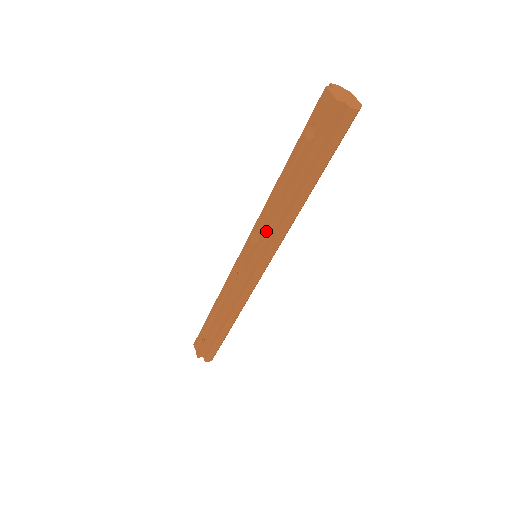
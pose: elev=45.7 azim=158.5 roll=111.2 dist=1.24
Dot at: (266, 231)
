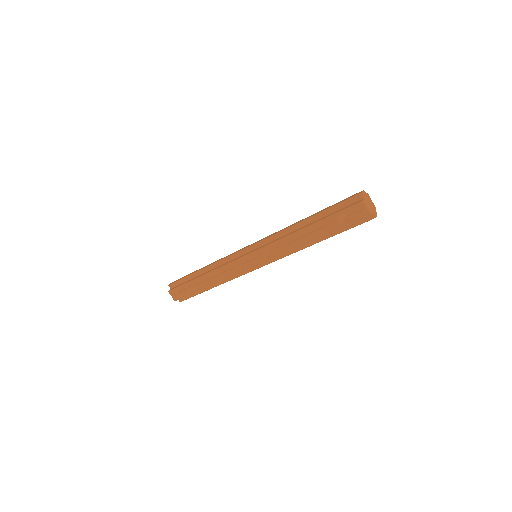
Dot at: occluded
